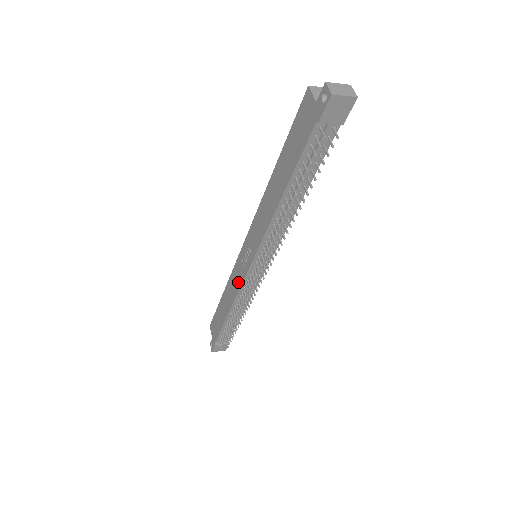
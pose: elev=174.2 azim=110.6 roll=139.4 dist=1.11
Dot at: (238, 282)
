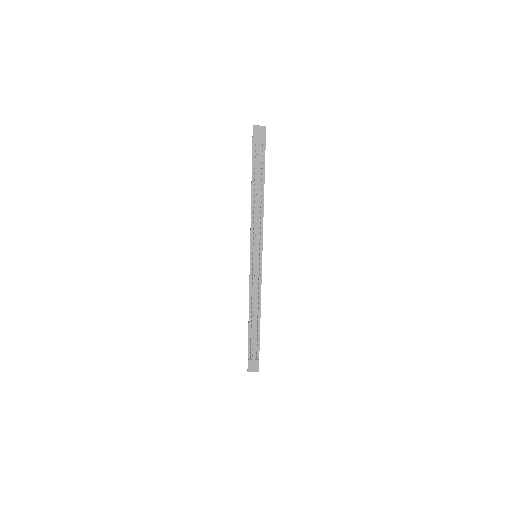
Dot at: (249, 281)
